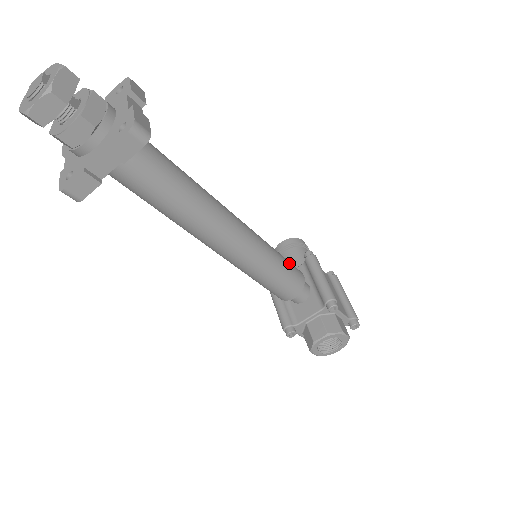
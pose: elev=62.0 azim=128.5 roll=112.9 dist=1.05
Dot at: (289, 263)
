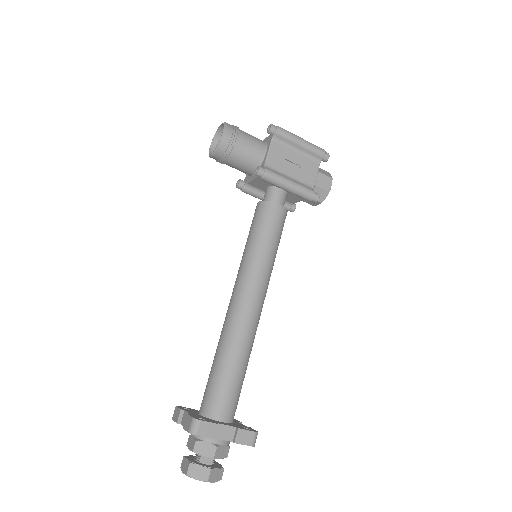
Dot at: (273, 228)
